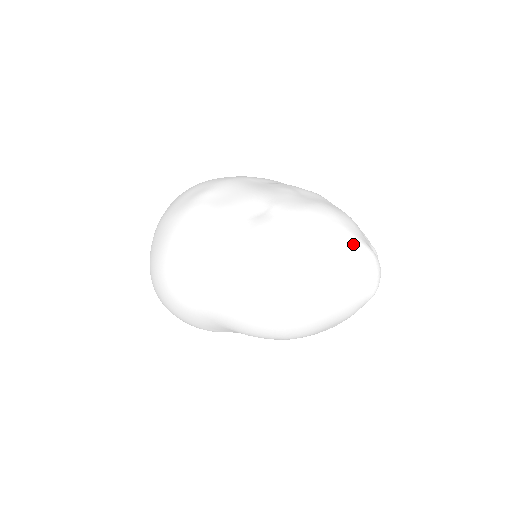
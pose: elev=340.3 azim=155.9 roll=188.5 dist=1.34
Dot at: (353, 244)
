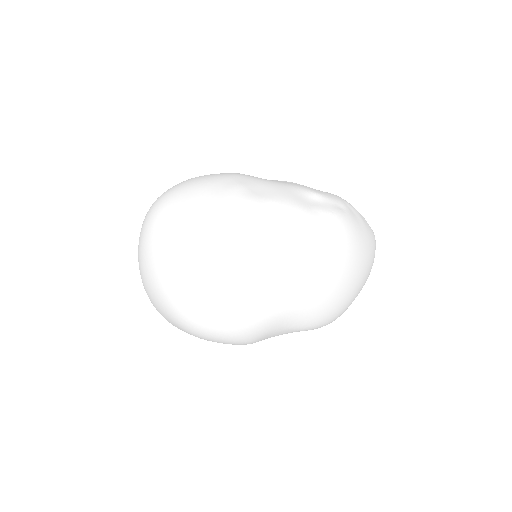
Dot at: occluded
